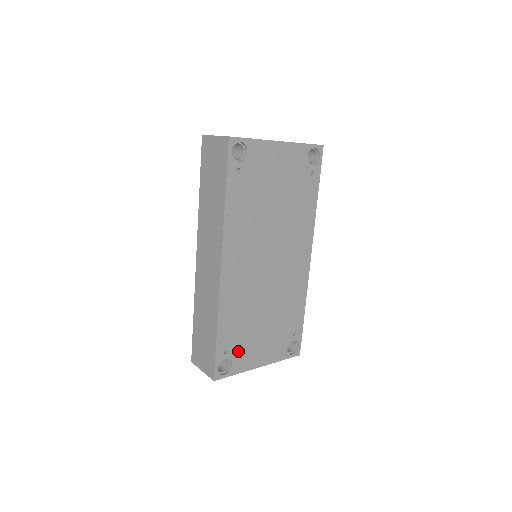
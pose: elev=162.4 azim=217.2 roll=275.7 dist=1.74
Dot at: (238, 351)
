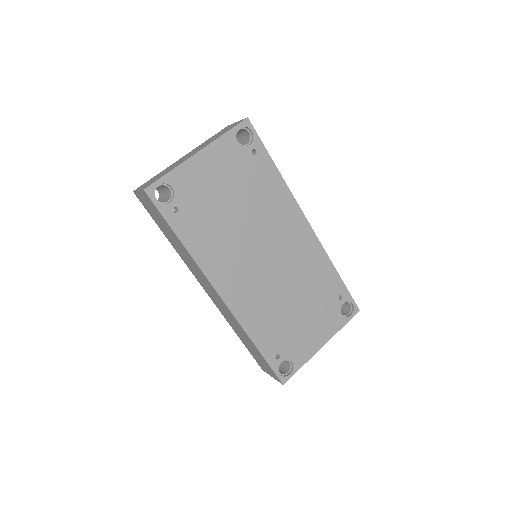
Dot at: (290, 348)
